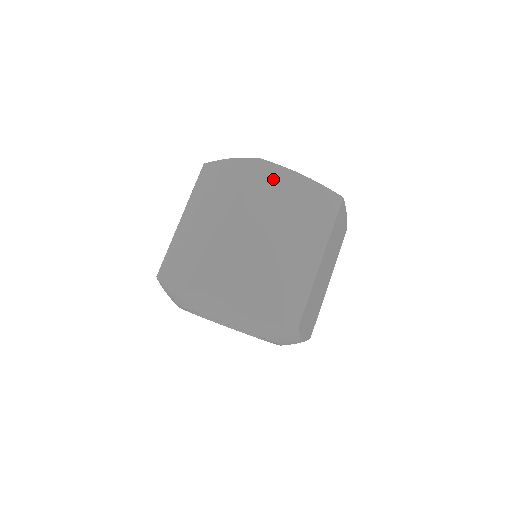
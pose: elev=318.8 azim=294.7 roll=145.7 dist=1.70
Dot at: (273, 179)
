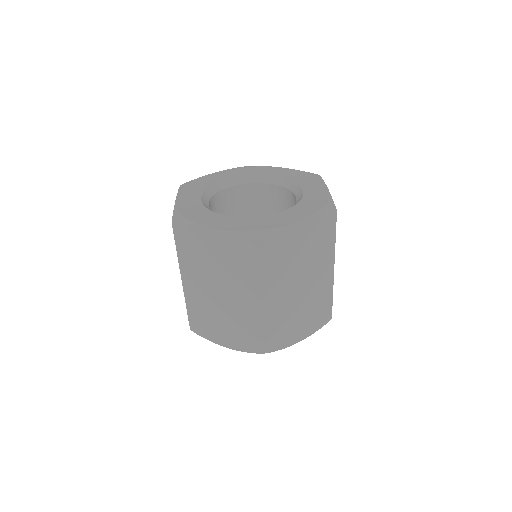
Dot at: (276, 247)
